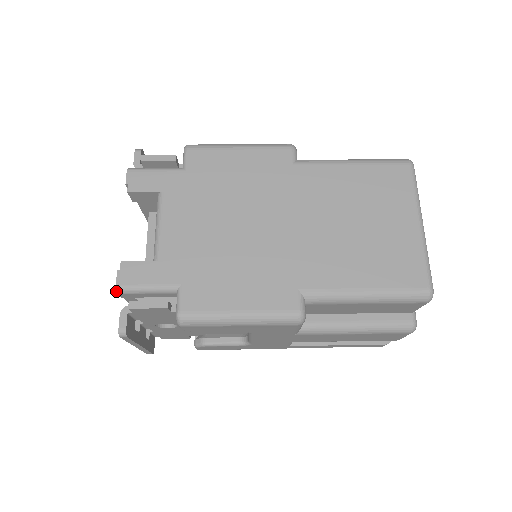
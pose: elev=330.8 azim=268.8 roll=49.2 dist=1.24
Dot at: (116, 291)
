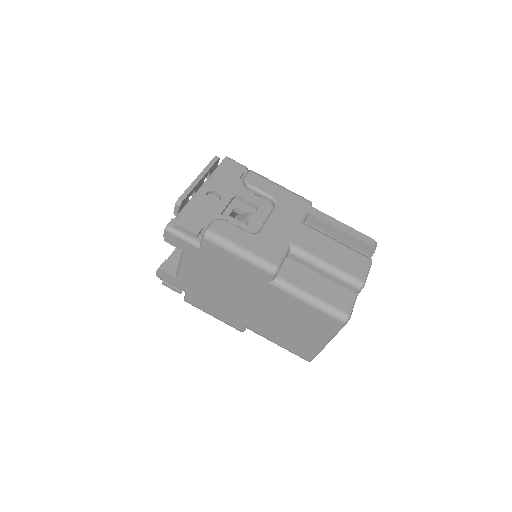
Dot at: occluded
